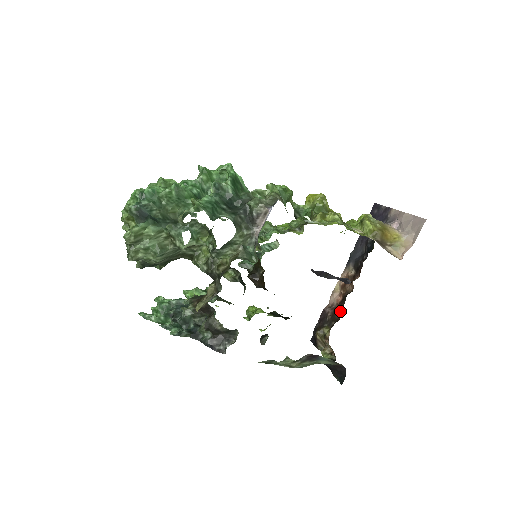
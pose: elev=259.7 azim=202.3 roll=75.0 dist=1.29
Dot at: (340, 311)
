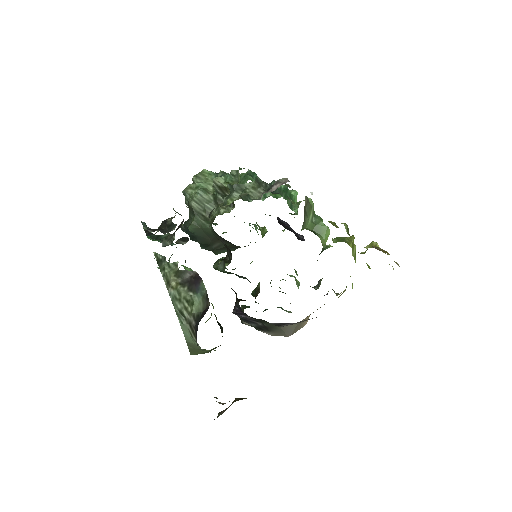
Dot at: occluded
